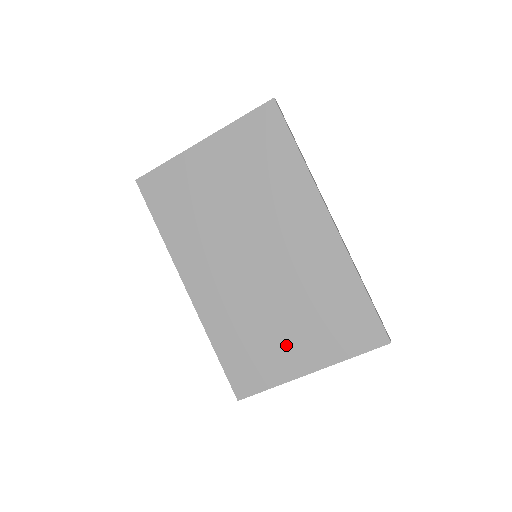
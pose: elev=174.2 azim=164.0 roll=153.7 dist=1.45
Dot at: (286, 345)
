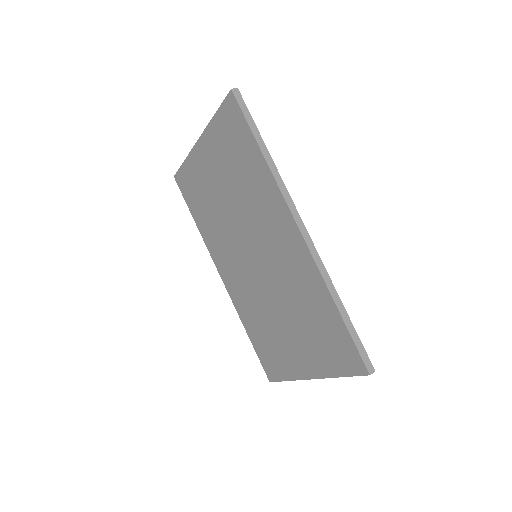
Dot at: (290, 347)
